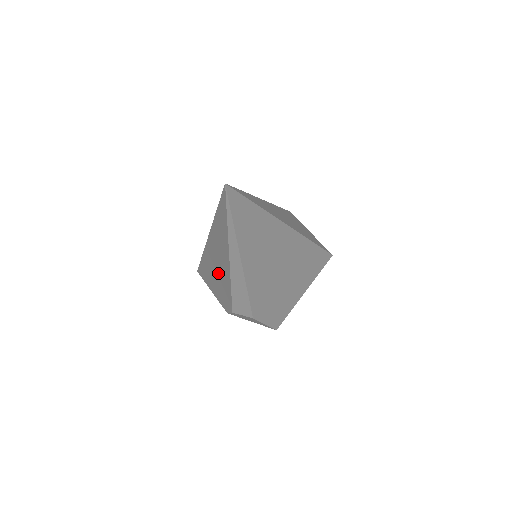
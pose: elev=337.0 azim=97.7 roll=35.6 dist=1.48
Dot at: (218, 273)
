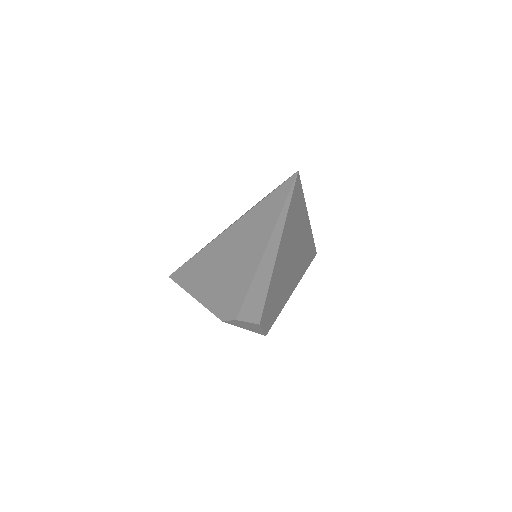
Dot at: (224, 276)
